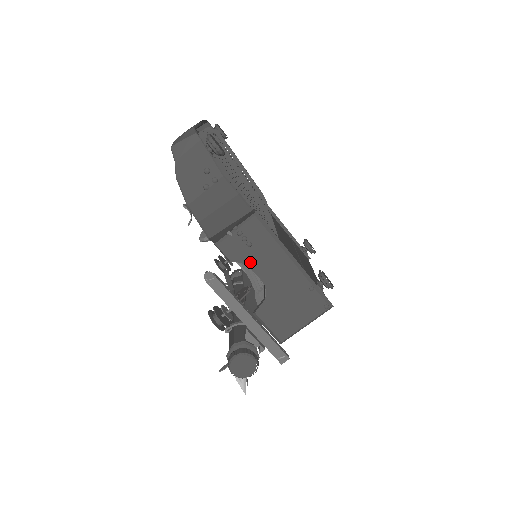
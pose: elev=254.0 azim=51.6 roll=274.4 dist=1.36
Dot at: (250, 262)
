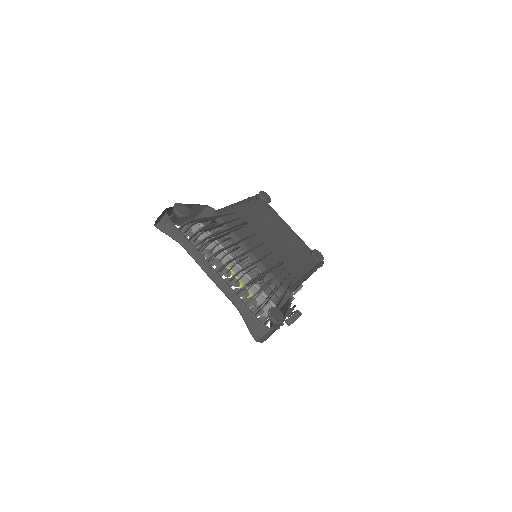
Dot at: occluded
